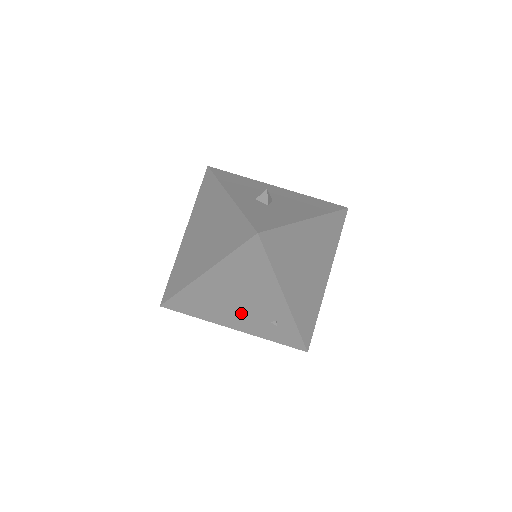
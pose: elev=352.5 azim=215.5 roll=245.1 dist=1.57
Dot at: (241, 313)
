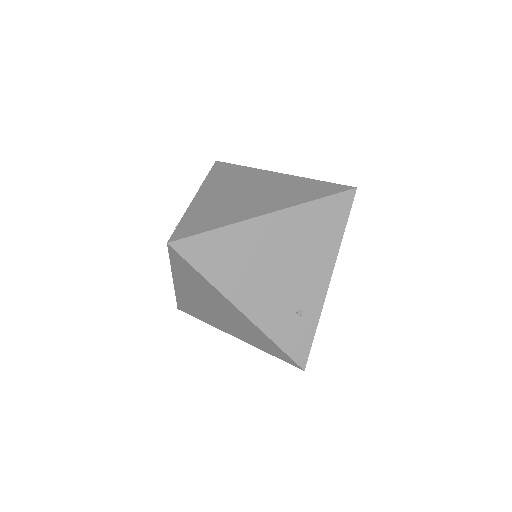
Dot at: (270, 287)
